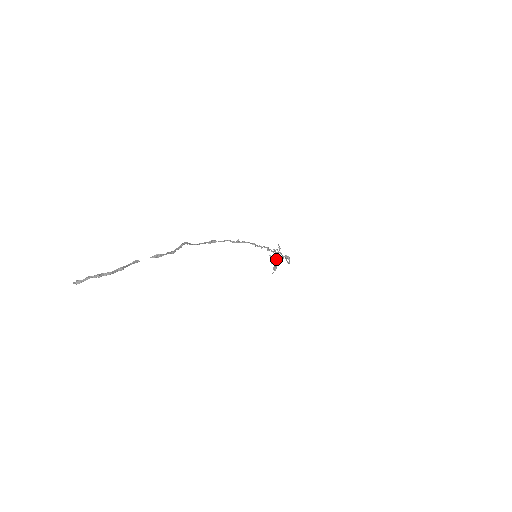
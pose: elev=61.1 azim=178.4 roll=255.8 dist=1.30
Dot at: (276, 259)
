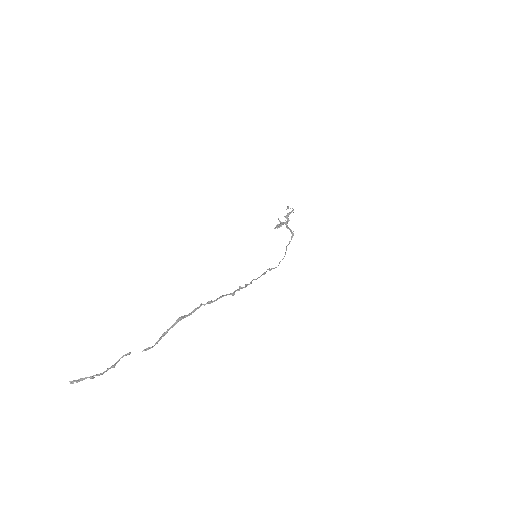
Dot at: (283, 224)
